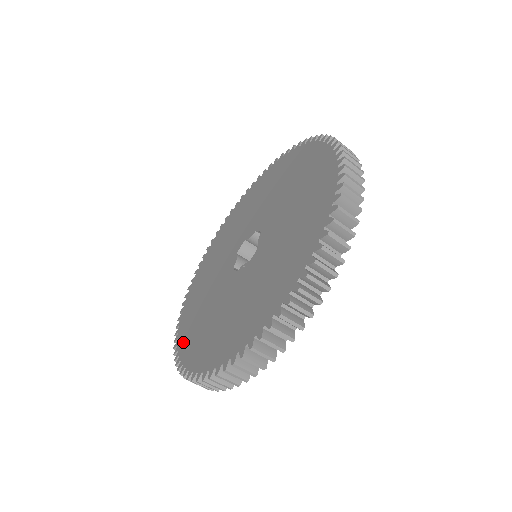
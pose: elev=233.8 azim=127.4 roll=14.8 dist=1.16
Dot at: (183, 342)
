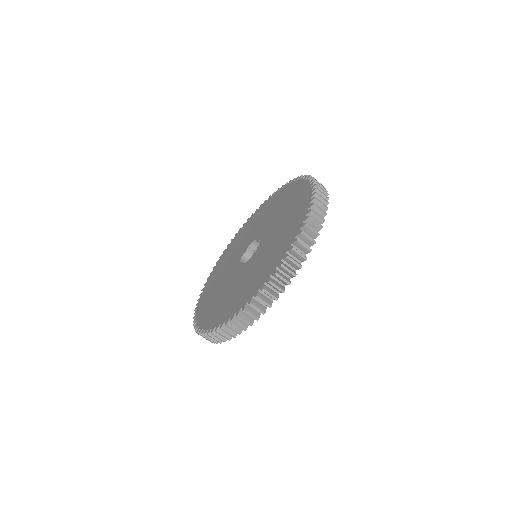
Dot at: (226, 315)
